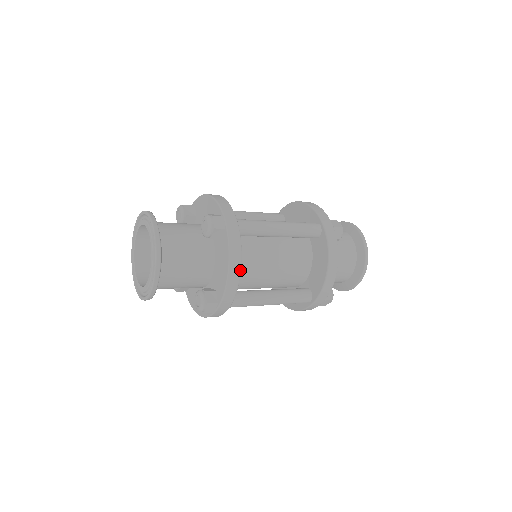
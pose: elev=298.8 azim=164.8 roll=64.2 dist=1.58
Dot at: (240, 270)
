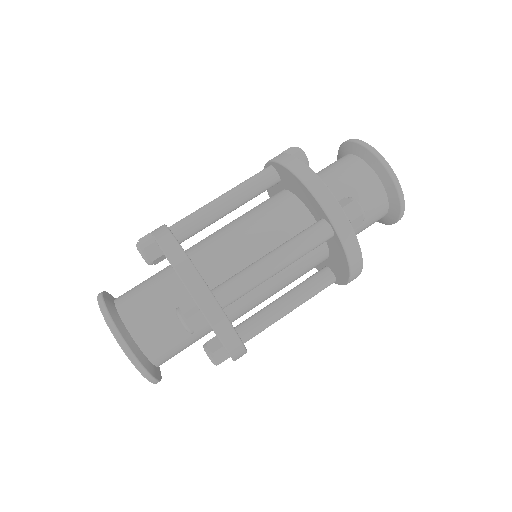
Dot at: (243, 347)
